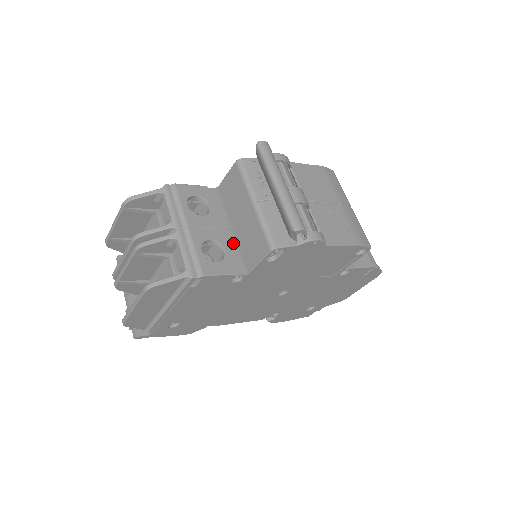
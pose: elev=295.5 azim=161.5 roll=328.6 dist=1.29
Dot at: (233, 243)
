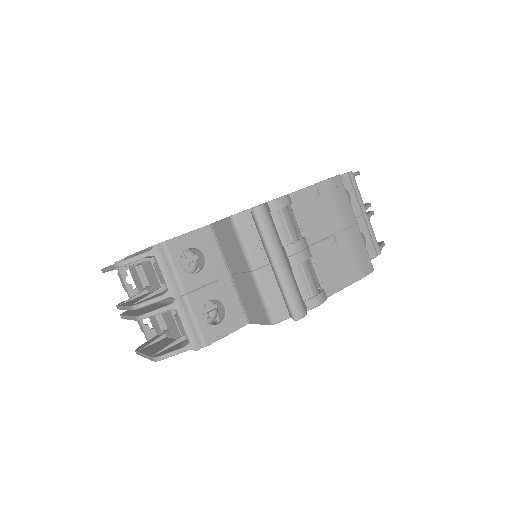
Dot at: (232, 291)
